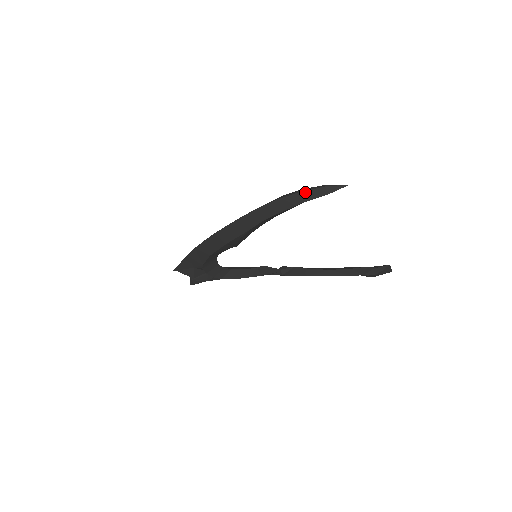
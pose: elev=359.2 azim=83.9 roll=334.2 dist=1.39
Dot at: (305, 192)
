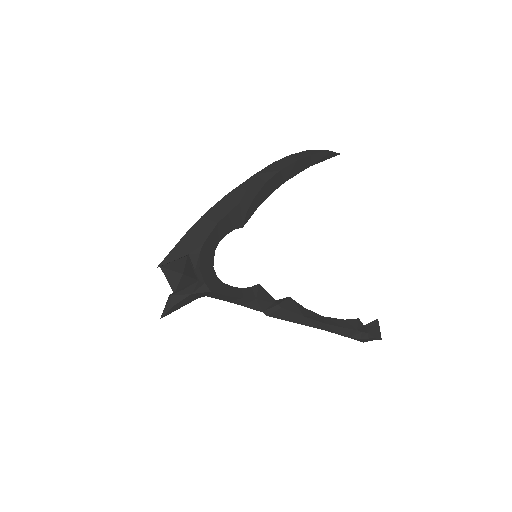
Dot at: (312, 151)
